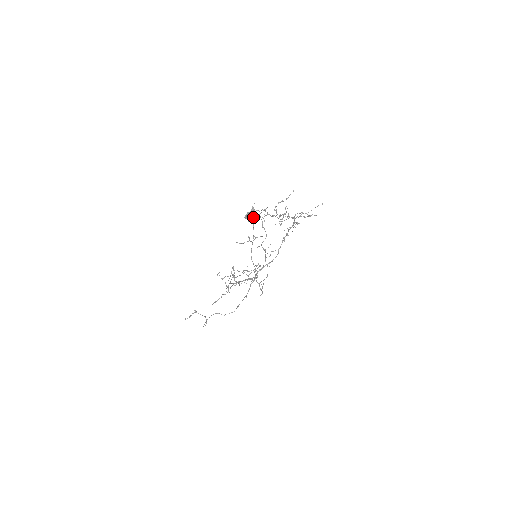
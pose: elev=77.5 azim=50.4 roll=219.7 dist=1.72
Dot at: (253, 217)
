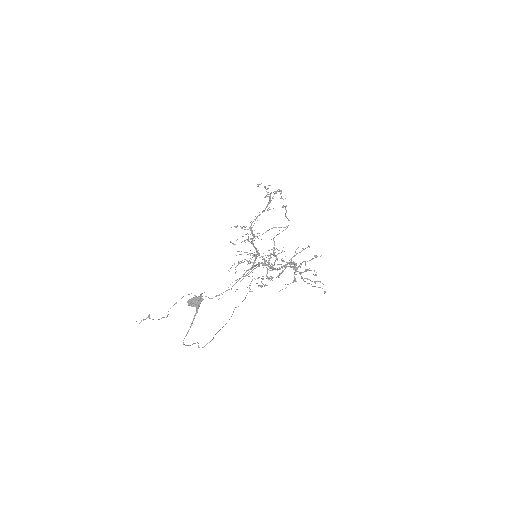
Dot at: (196, 309)
